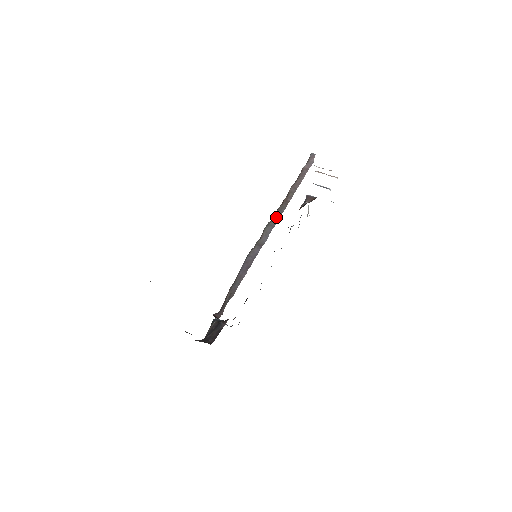
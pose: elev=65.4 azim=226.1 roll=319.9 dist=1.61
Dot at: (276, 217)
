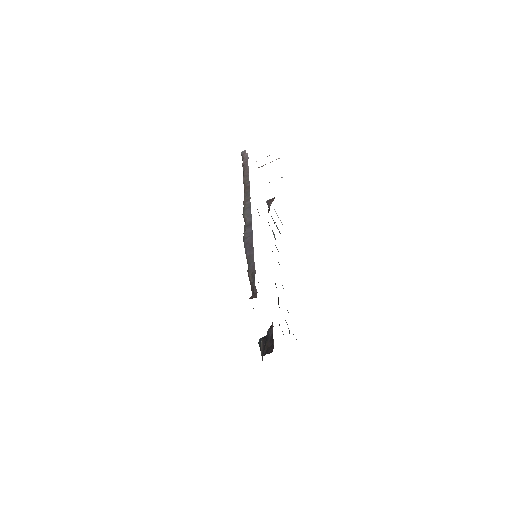
Dot at: (247, 201)
